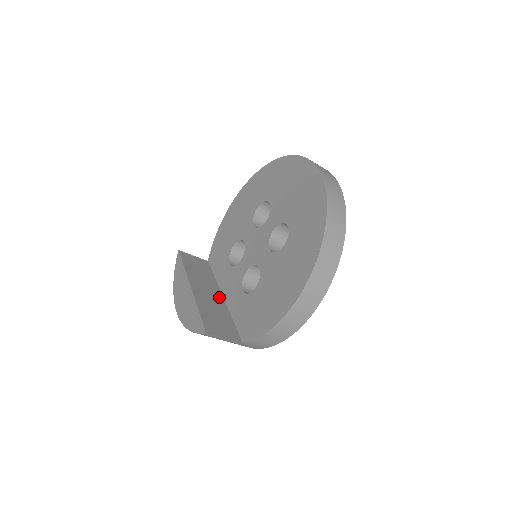
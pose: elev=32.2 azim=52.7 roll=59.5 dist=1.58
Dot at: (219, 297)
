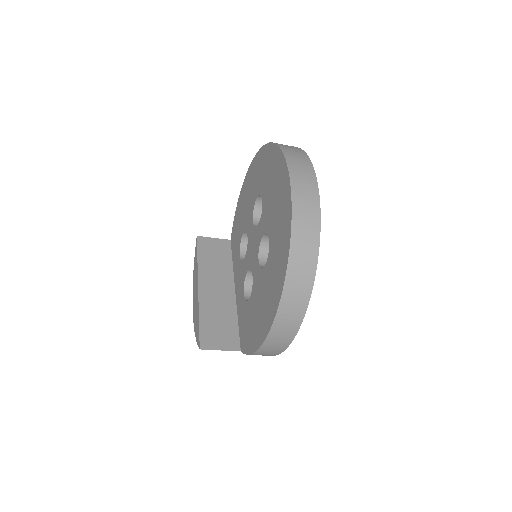
Dot at: (230, 292)
